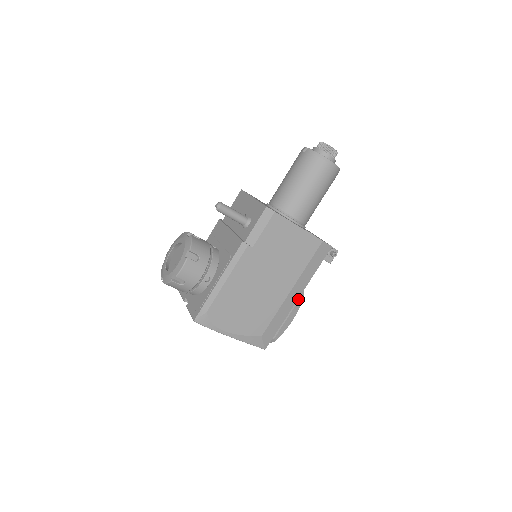
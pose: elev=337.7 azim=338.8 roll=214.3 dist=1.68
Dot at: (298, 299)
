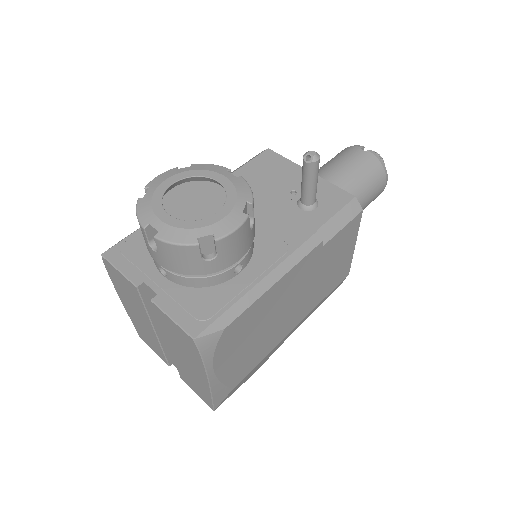
Dot at: occluded
